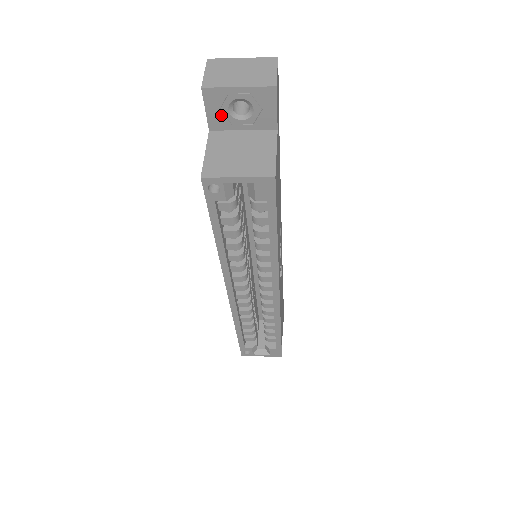
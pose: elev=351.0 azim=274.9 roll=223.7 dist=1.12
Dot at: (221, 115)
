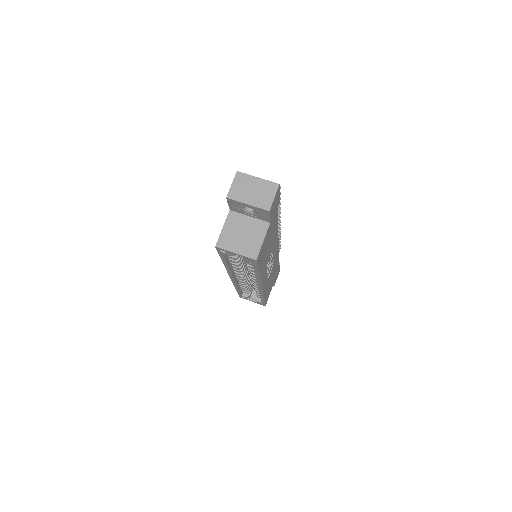
Dot at: (237, 208)
